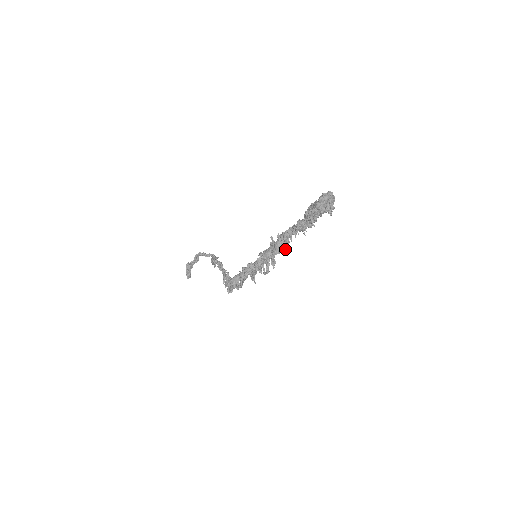
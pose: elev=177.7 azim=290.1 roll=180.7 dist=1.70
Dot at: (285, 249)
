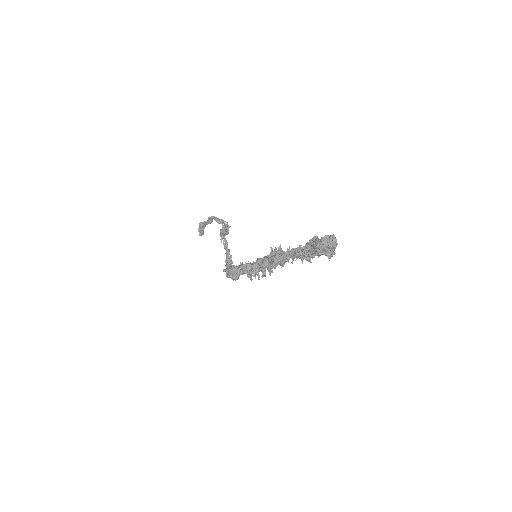
Dot at: (282, 265)
